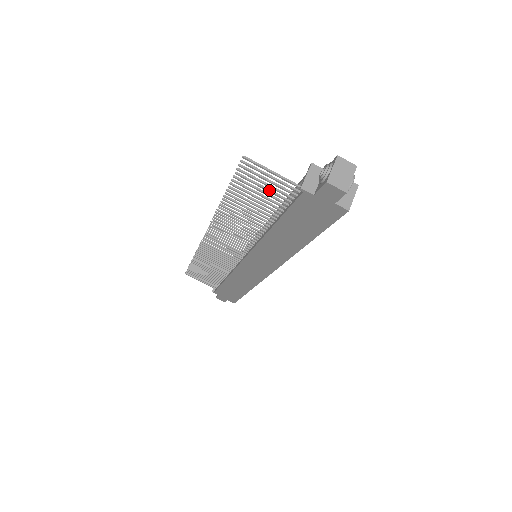
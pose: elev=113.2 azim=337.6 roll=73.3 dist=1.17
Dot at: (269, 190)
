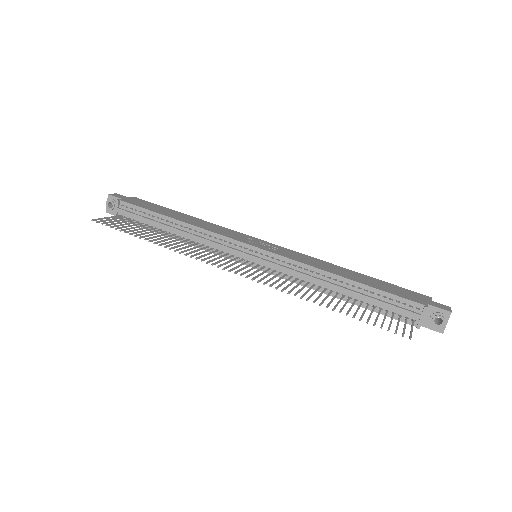
Dot at: occluded
